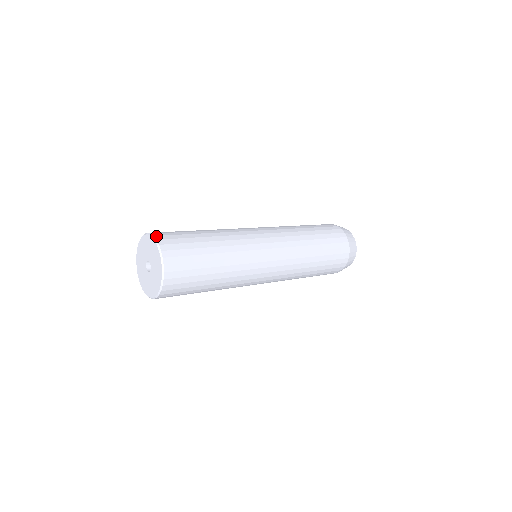
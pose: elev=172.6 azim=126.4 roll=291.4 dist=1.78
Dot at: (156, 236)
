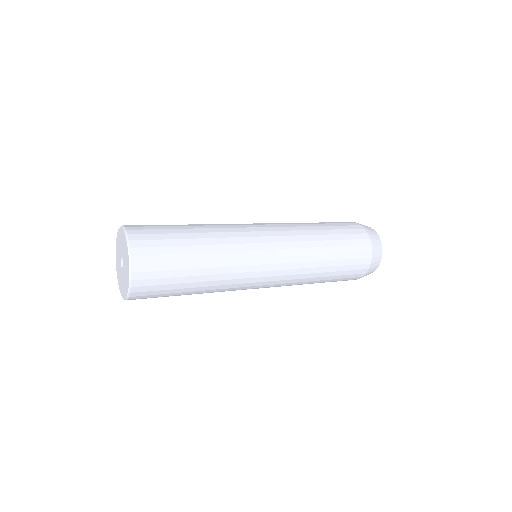
Dot at: occluded
